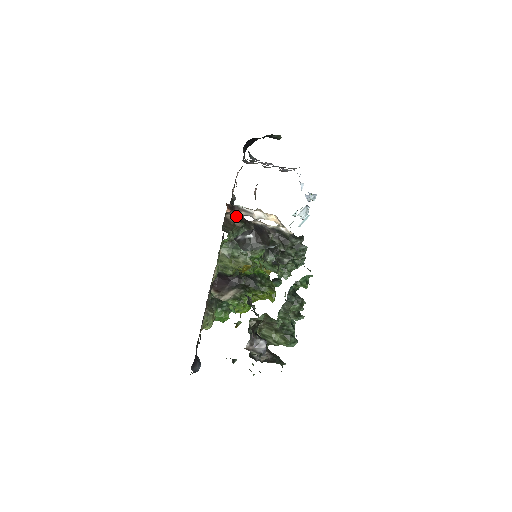
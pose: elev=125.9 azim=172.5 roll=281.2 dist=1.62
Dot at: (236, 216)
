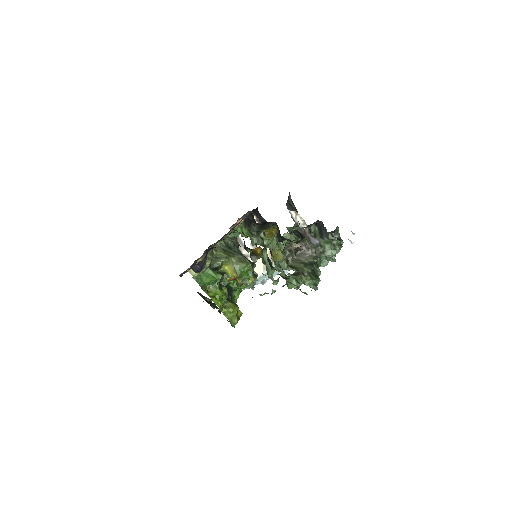
Dot at: occluded
